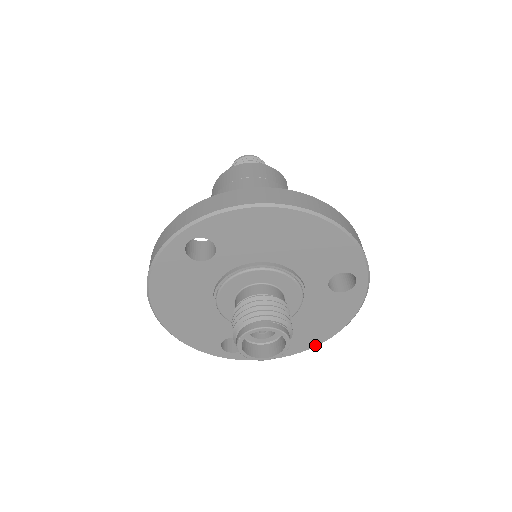
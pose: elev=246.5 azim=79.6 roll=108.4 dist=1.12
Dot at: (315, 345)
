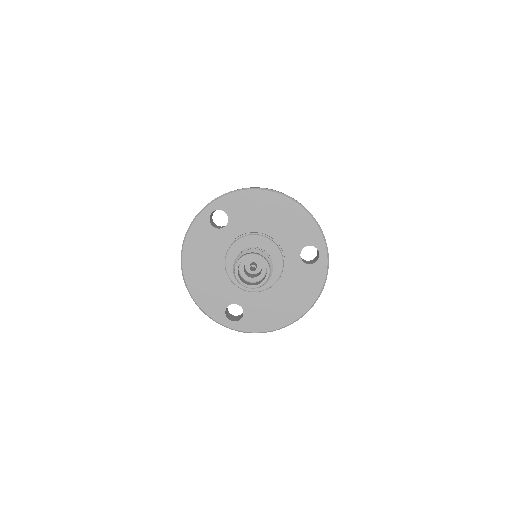
Dot at: (295, 319)
